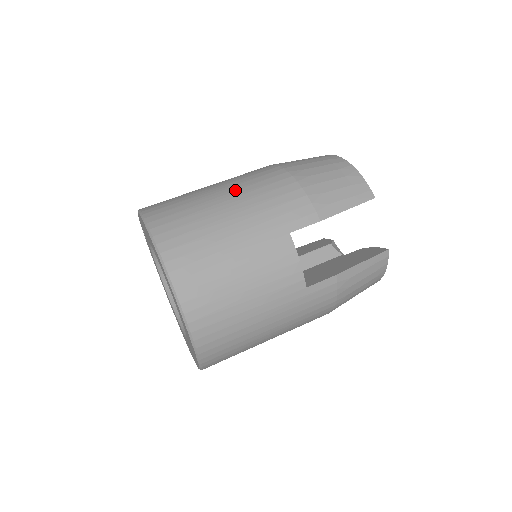
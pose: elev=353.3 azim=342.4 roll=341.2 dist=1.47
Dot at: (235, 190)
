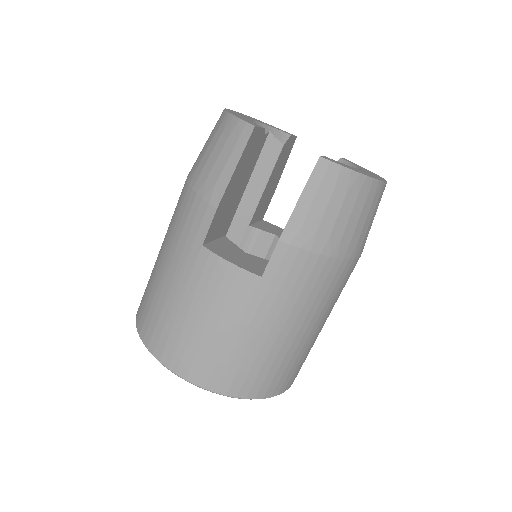
Dot at: (165, 237)
